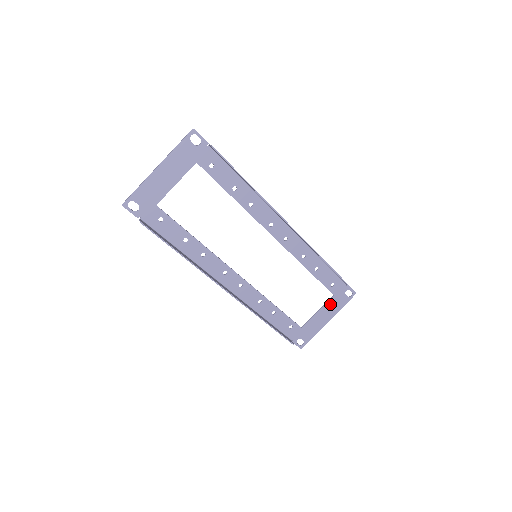
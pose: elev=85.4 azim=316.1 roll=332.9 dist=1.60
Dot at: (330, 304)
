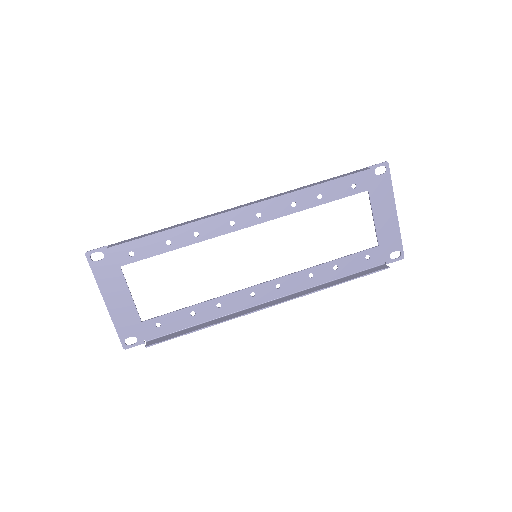
Dot at: (376, 200)
